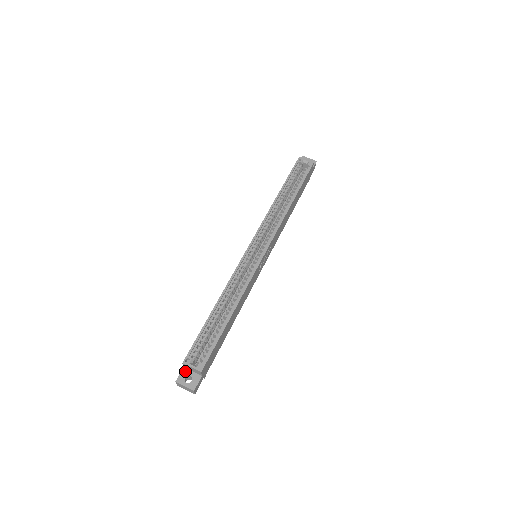
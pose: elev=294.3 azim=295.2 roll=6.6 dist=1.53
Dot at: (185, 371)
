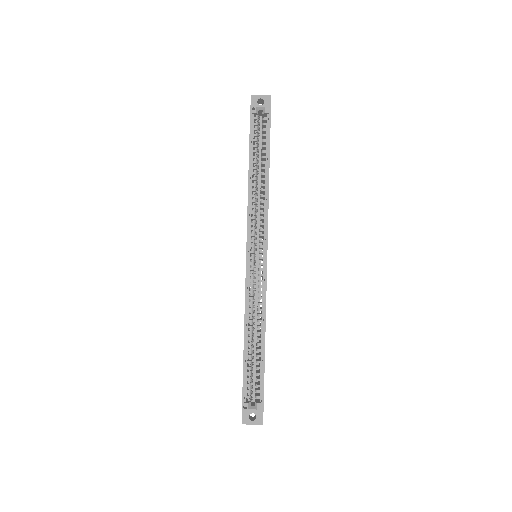
Dot at: occluded
